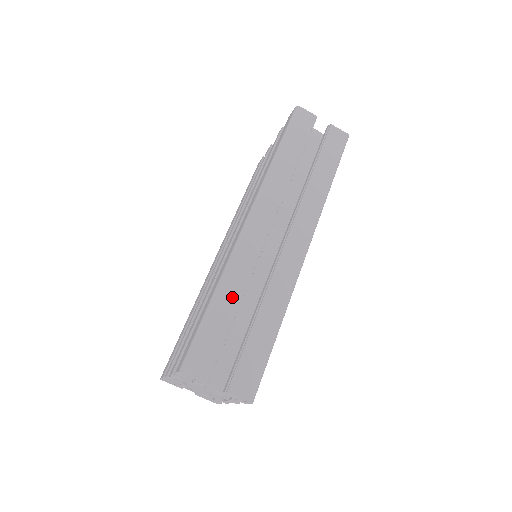
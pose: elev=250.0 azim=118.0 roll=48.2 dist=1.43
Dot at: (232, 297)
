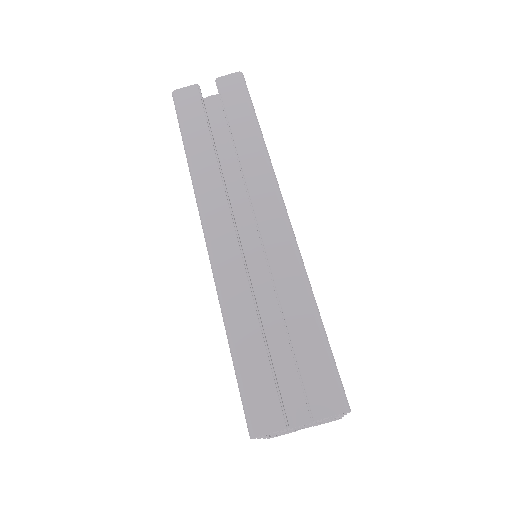
Dot at: (246, 321)
